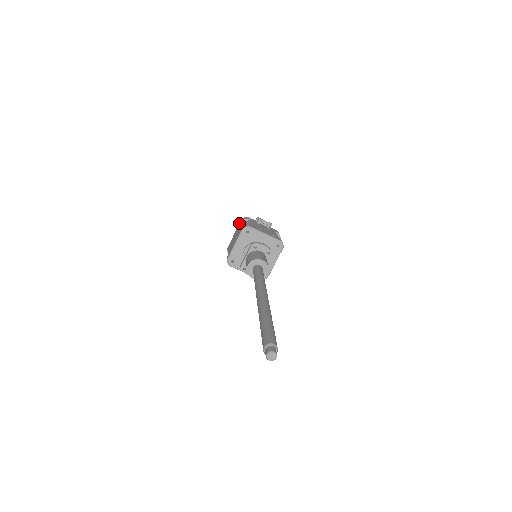
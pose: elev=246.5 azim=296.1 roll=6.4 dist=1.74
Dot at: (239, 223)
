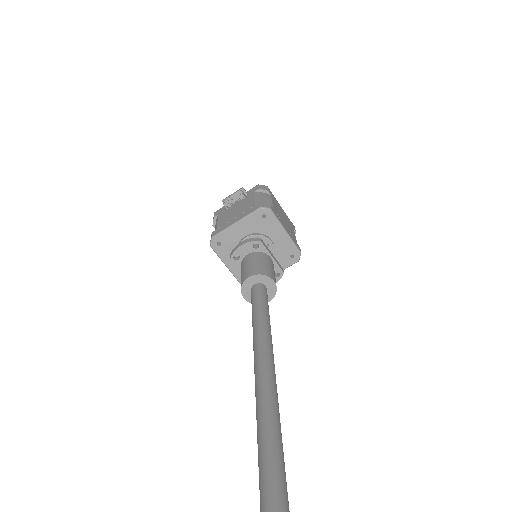
Dot at: occluded
